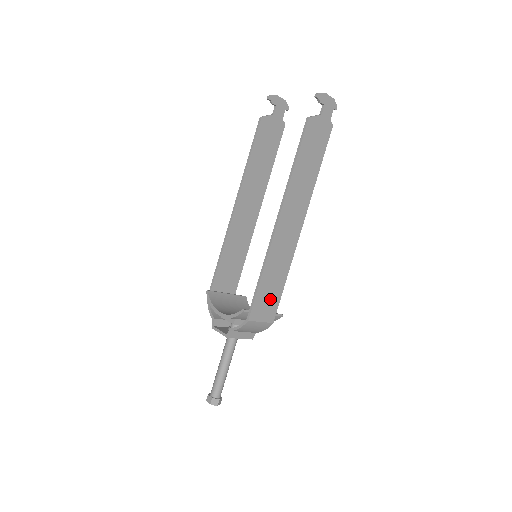
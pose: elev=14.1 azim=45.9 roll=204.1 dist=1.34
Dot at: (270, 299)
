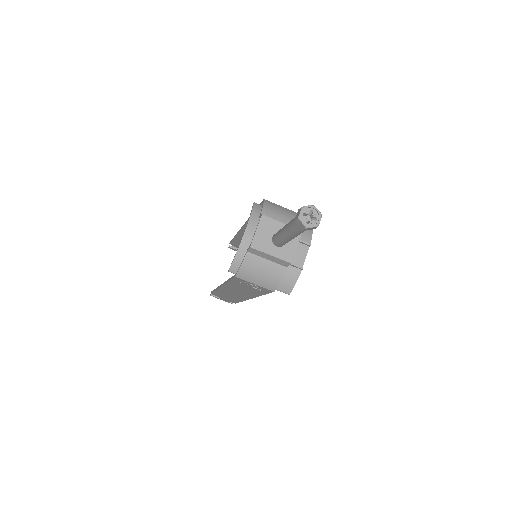
Dot at: occluded
